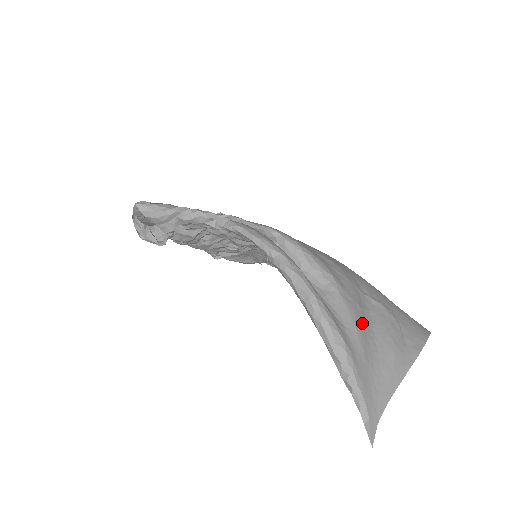
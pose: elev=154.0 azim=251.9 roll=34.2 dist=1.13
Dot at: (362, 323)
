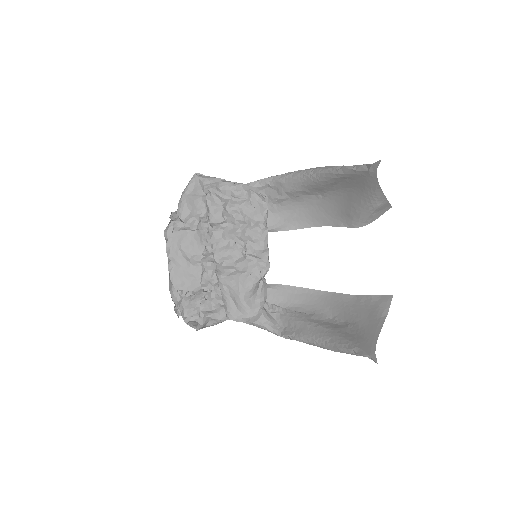
Dot at: (351, 199)
